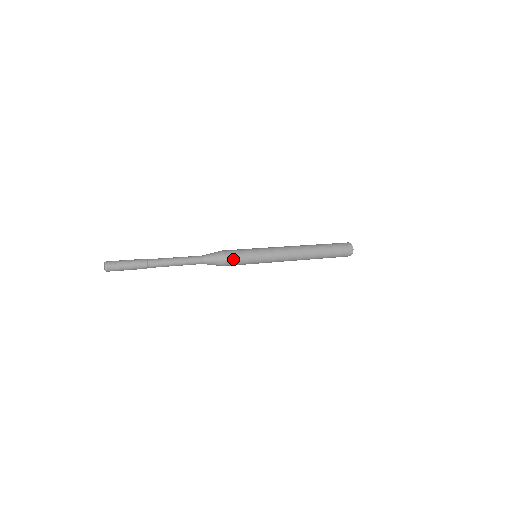
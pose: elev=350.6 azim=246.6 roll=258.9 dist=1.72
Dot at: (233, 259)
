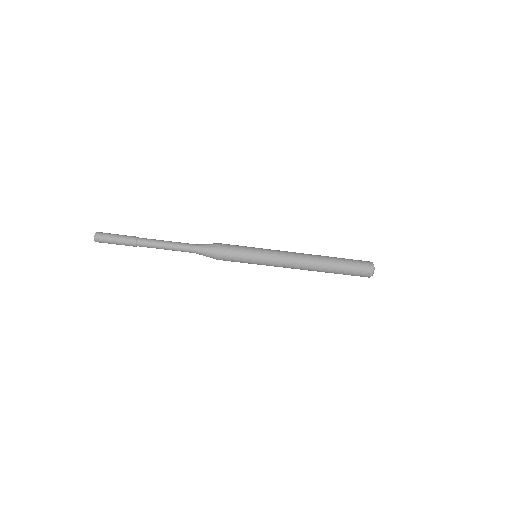
Dot at: (228, 246)
